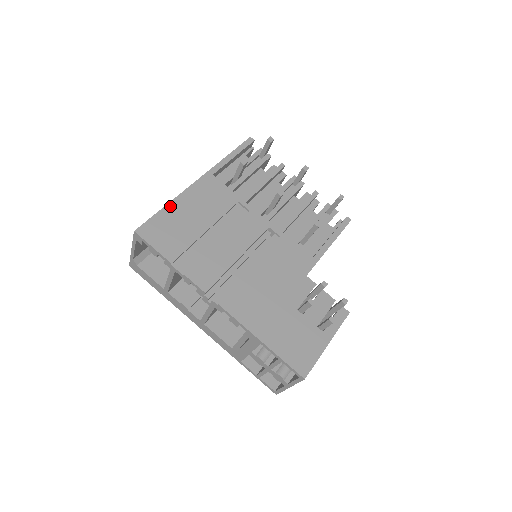
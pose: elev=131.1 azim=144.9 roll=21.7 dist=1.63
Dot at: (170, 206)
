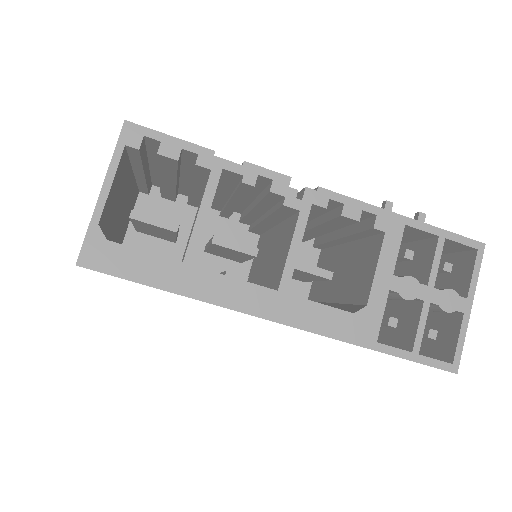
Dot at: occluded
